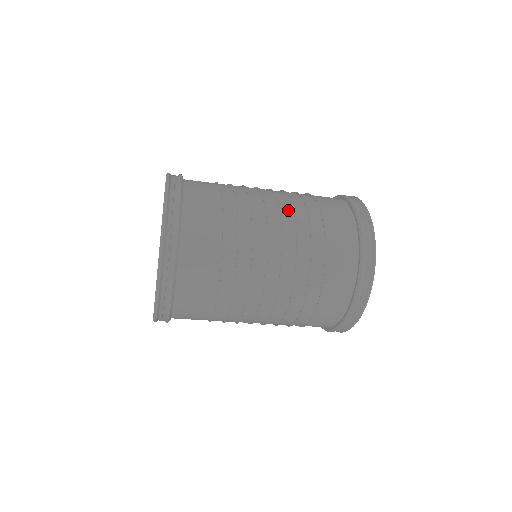
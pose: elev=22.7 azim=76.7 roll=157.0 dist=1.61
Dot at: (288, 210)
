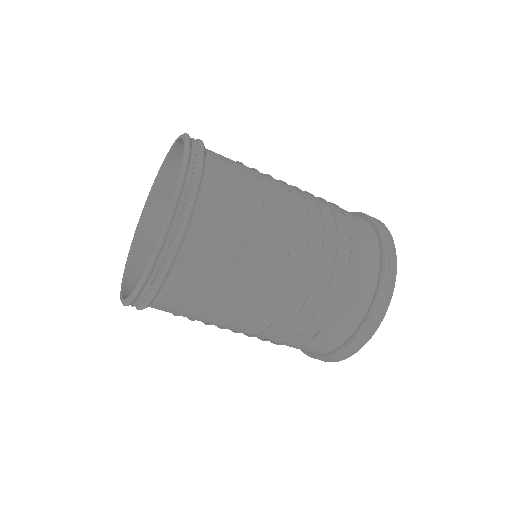
Dot at: occluded
